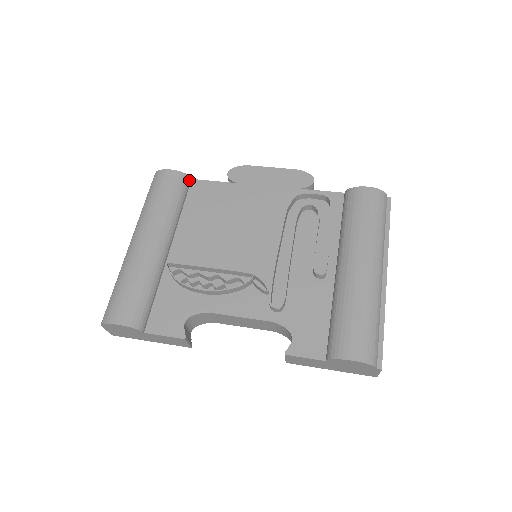
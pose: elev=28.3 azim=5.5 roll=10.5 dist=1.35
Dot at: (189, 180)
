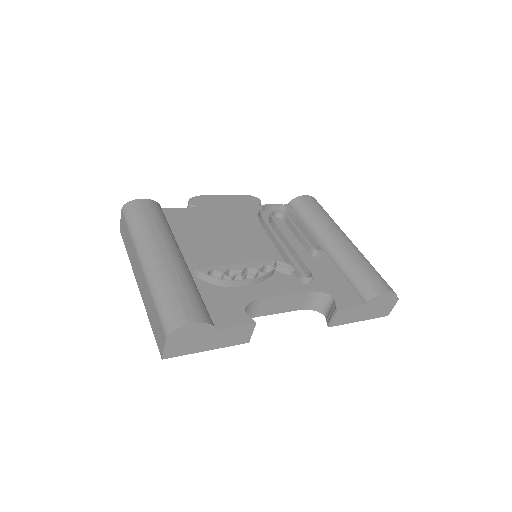
Dot at: (161, 208)
